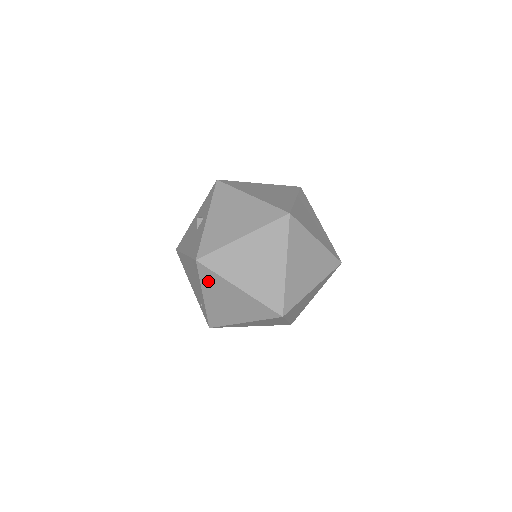
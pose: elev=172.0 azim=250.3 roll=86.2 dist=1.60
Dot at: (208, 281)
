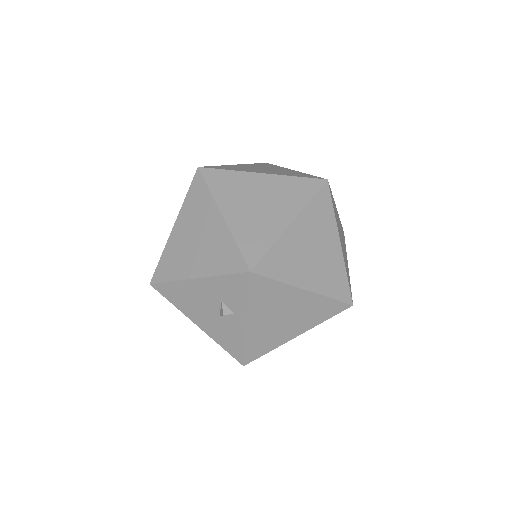
Dot at: occluded
